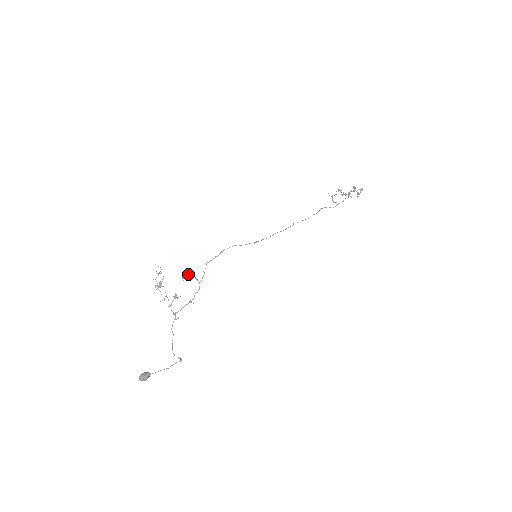
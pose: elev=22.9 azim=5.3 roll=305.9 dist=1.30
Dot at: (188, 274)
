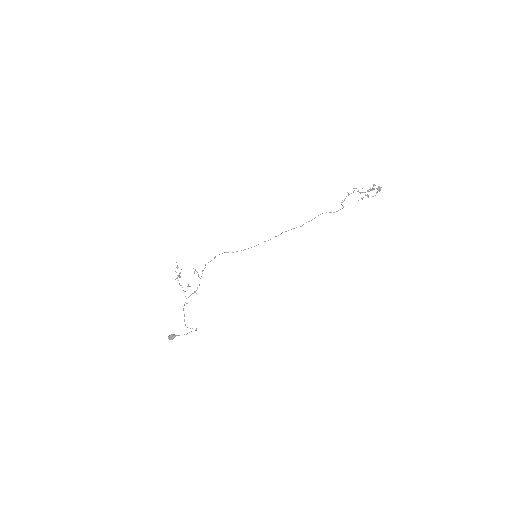
Dot at: (195, 270)
